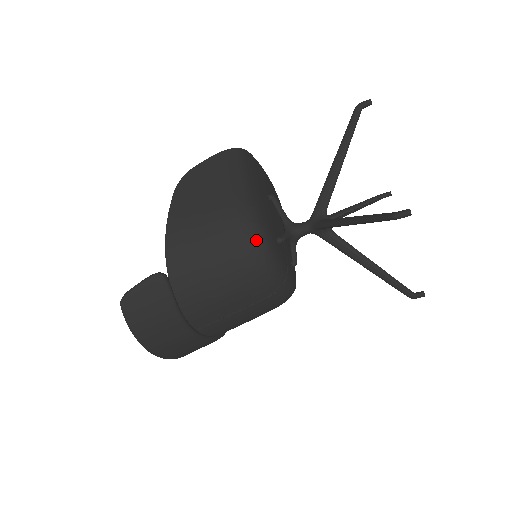
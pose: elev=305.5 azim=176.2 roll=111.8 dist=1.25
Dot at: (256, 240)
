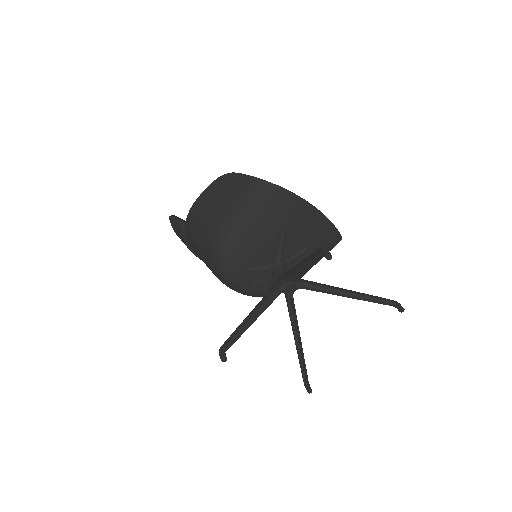
Dot at: (218, 261)
